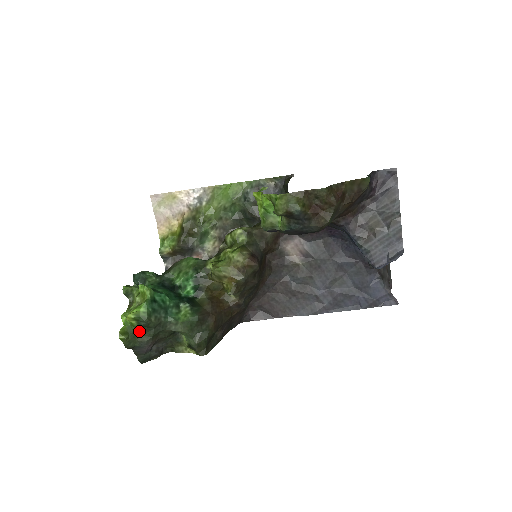
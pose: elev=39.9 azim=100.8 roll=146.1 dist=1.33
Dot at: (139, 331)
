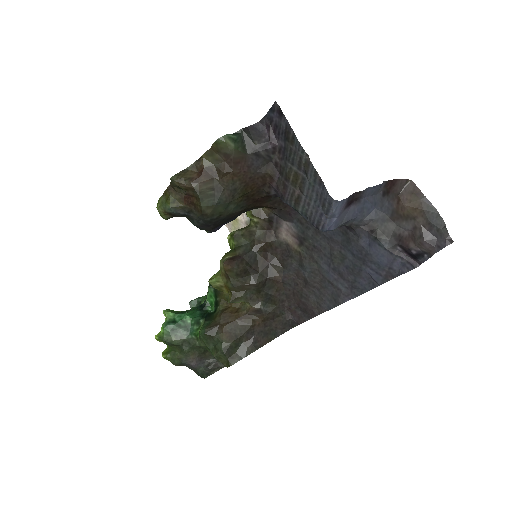
Dot at: (175, 350)
